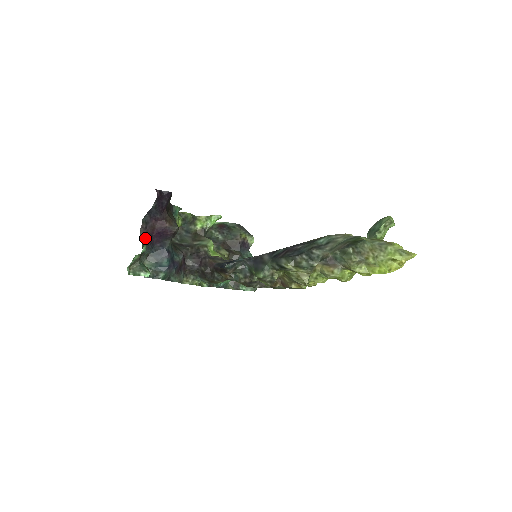
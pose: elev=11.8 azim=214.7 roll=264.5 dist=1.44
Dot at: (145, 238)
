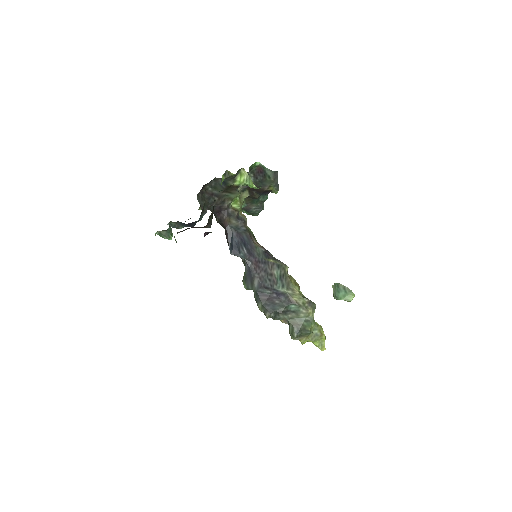
Dot at: occluded
